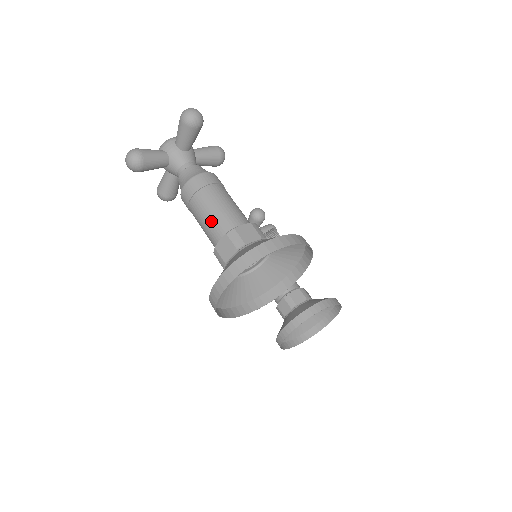
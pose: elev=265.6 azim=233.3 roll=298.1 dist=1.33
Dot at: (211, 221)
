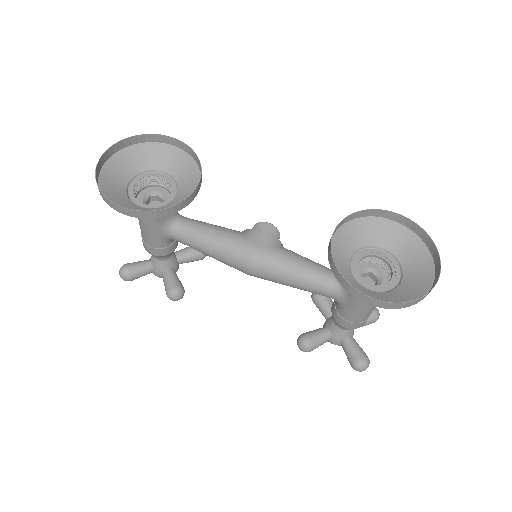
Dot at: occluded
